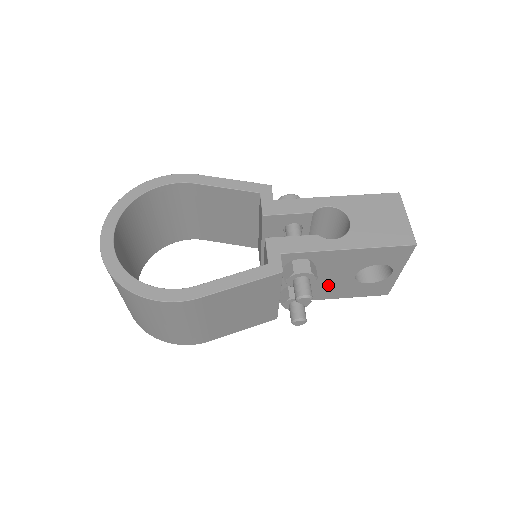
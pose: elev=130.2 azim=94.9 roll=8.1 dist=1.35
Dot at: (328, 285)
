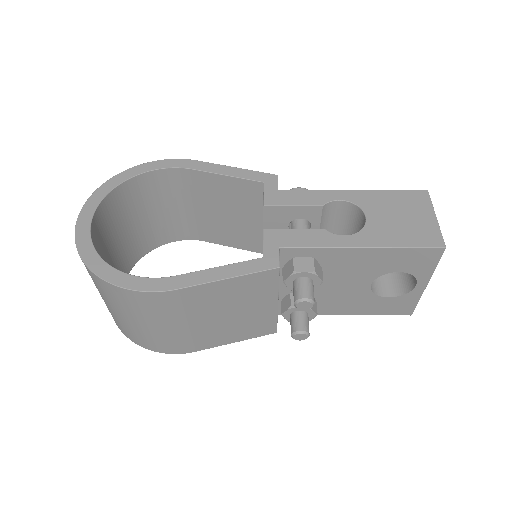
Dot at: (338, 296)
